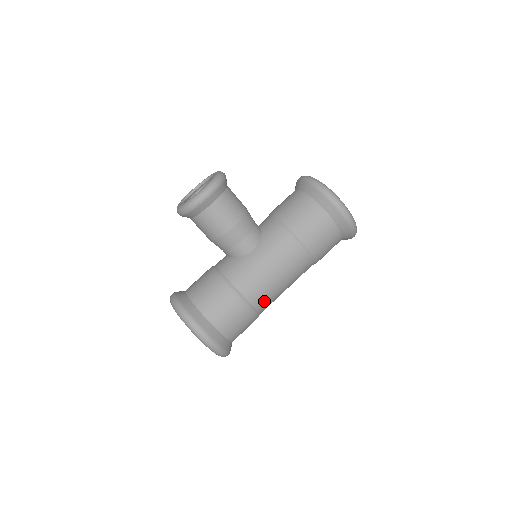
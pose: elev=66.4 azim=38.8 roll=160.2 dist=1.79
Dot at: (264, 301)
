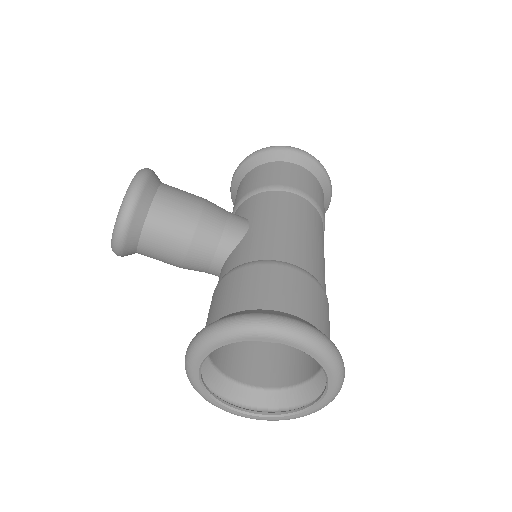
Dot at: (316, 267)
